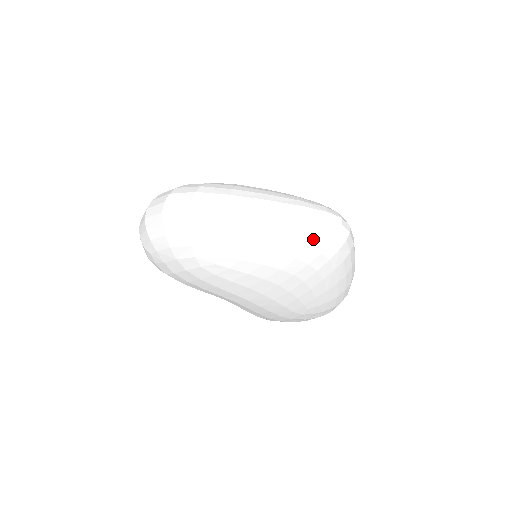
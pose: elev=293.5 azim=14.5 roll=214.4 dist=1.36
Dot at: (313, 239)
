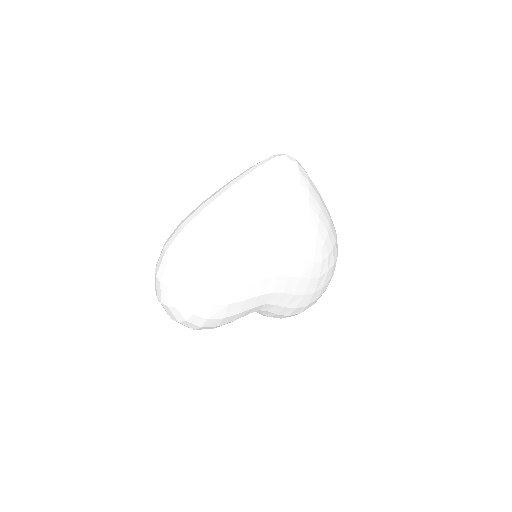
Dot at: (278, 174)
